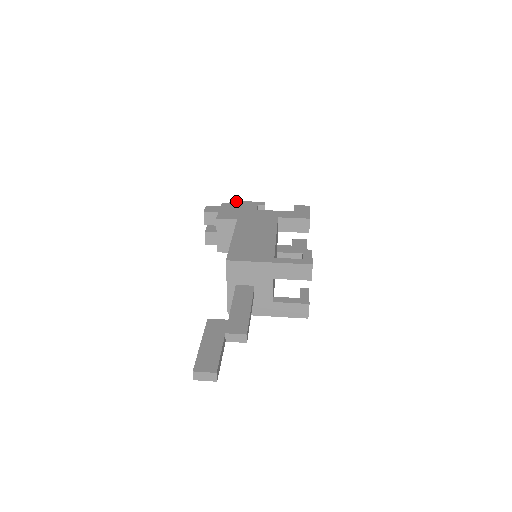
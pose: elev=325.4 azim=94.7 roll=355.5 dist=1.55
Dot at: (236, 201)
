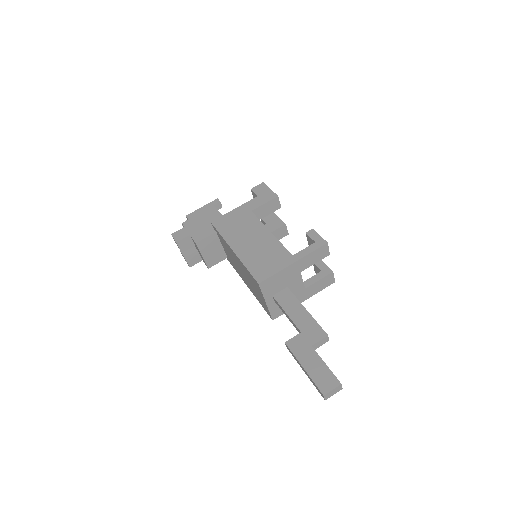
Dot at: (192, 213)
